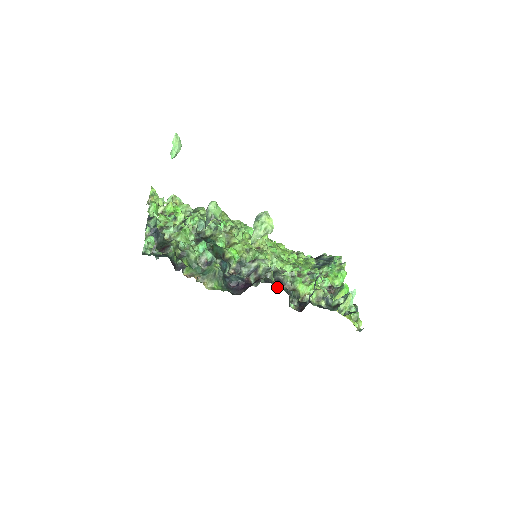
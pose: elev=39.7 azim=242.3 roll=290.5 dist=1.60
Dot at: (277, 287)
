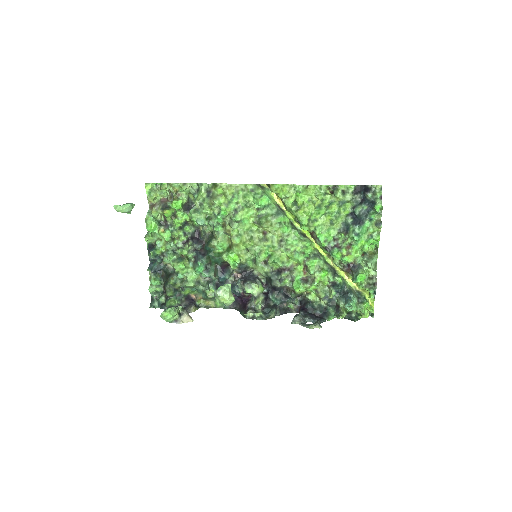
Dot at: (273, 296)
